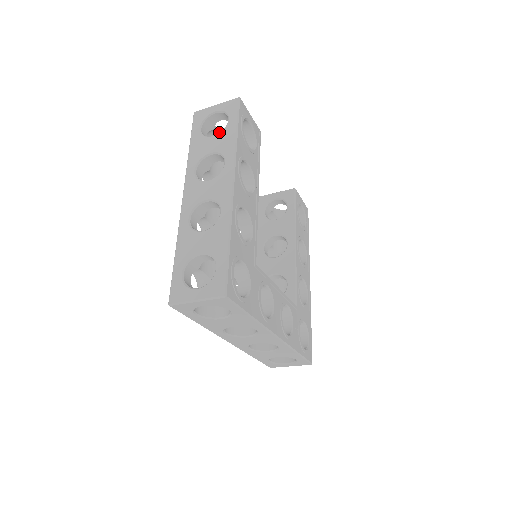
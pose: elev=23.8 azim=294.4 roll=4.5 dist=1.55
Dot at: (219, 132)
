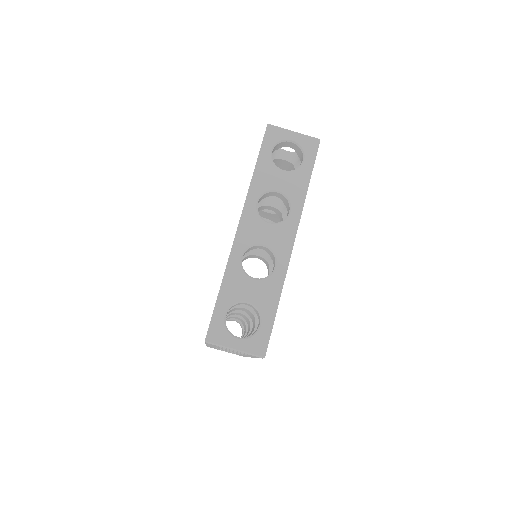
Dot at: occluded
